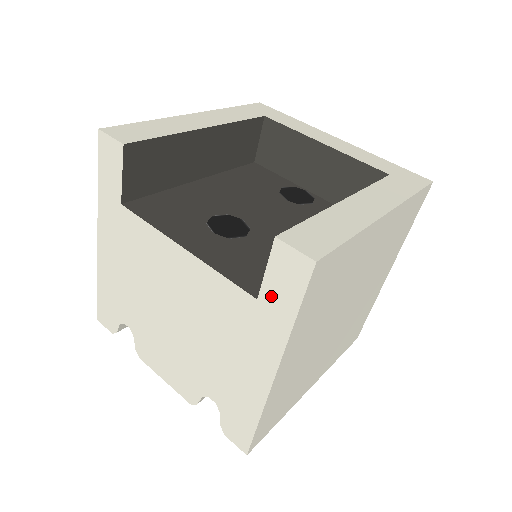
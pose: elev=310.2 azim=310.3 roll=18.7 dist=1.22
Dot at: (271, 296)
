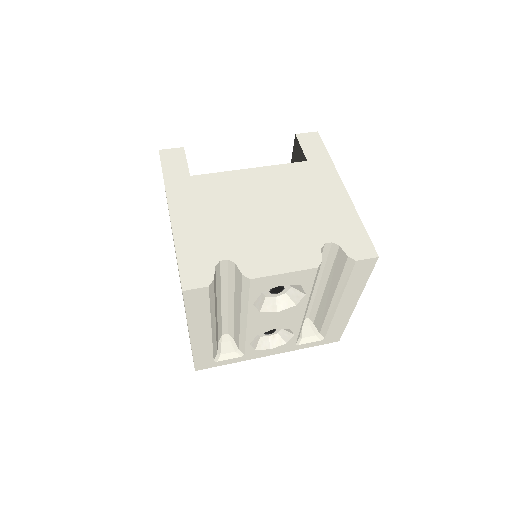
Dot at: (312, 155)
